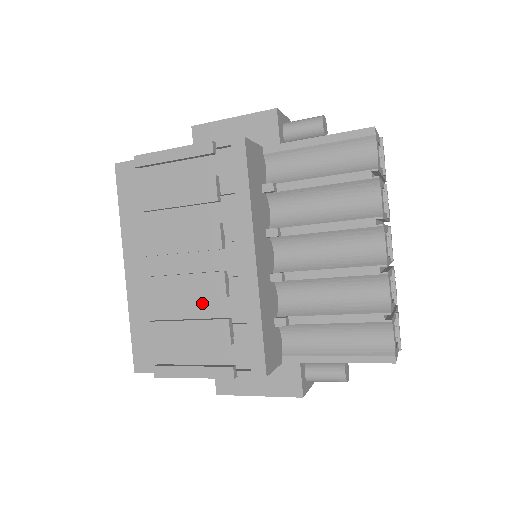
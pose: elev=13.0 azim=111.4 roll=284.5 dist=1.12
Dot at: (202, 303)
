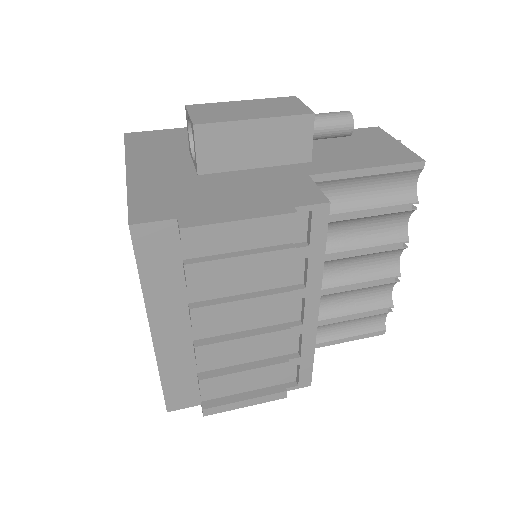
Dot at: occluded
